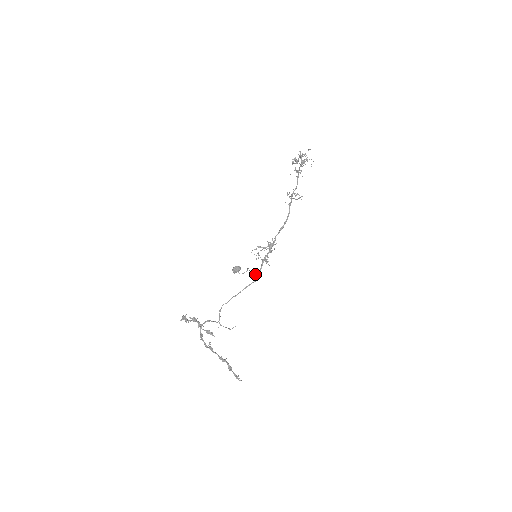
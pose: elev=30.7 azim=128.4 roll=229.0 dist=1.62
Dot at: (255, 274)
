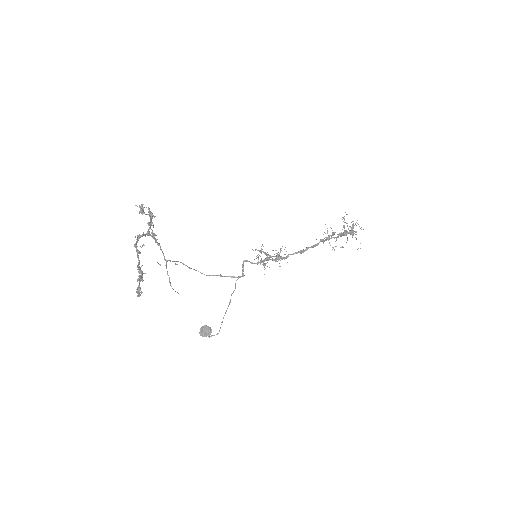
Dot at: (243, 268)
